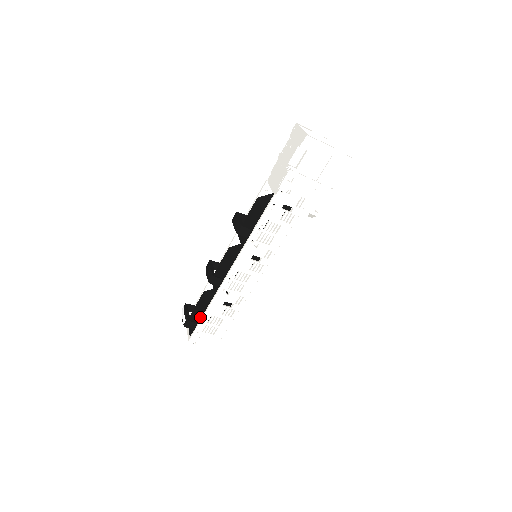
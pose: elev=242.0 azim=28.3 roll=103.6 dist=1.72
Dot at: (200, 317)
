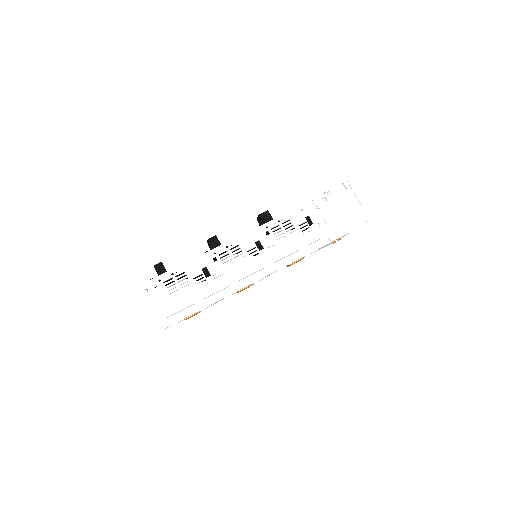
Dot at: (173, 269)
